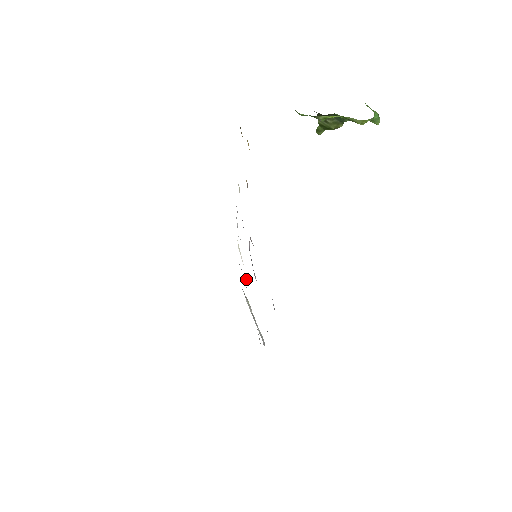
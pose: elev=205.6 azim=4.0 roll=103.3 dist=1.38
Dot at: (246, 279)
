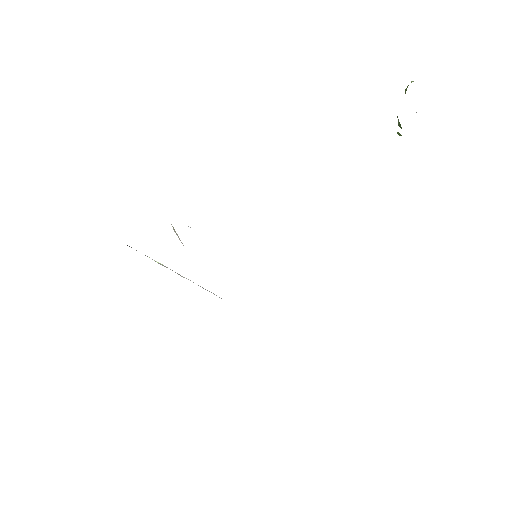
Dot at: occluded
